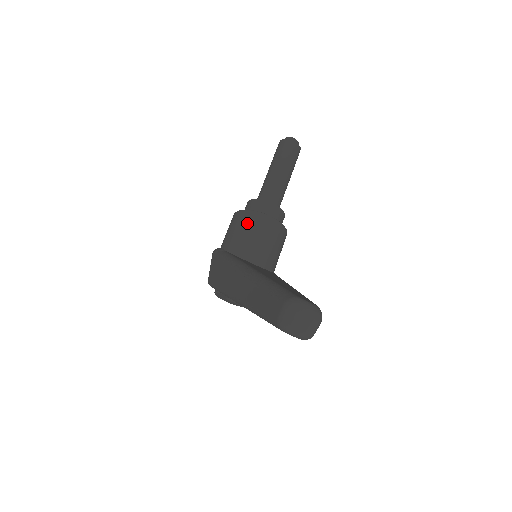
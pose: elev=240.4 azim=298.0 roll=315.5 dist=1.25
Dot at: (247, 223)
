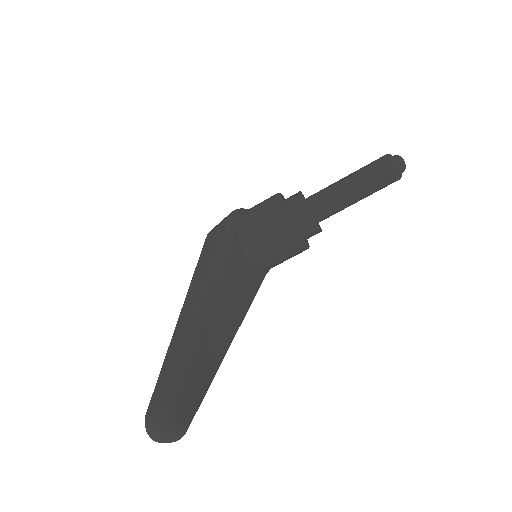
Dot at: (274, 222)
